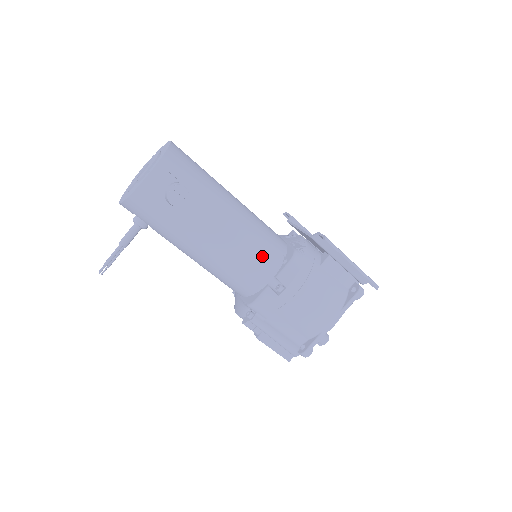
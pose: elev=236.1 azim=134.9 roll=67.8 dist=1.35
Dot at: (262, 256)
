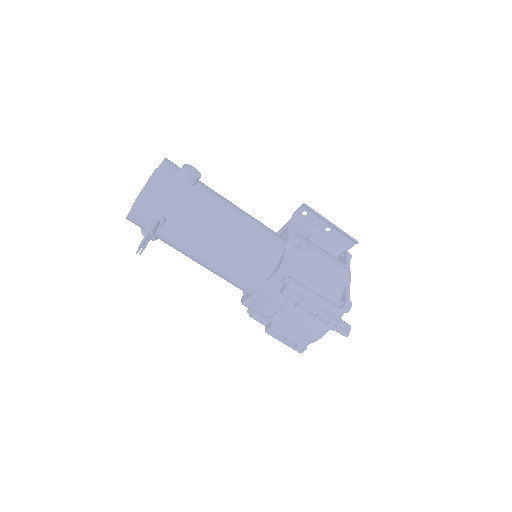
Dot at: (268, 229)
